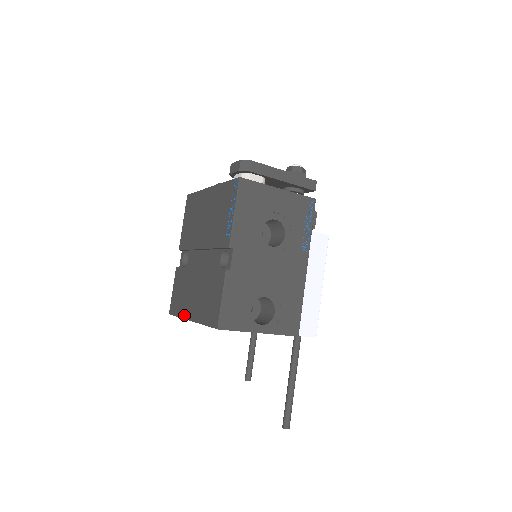
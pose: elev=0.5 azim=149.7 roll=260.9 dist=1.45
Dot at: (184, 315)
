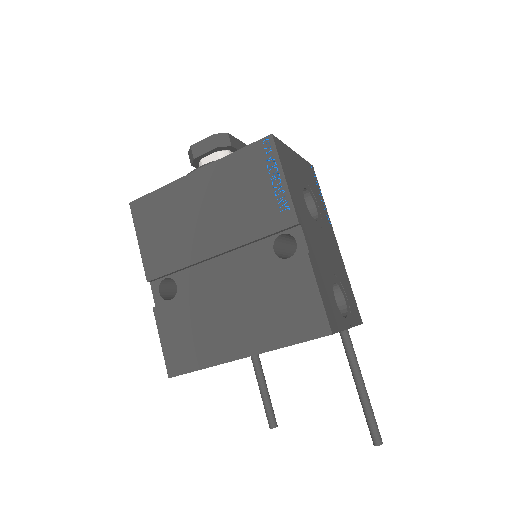
Dot at: (220, 359)
